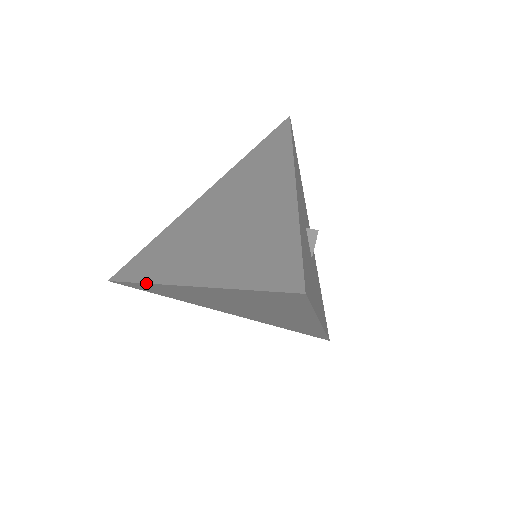
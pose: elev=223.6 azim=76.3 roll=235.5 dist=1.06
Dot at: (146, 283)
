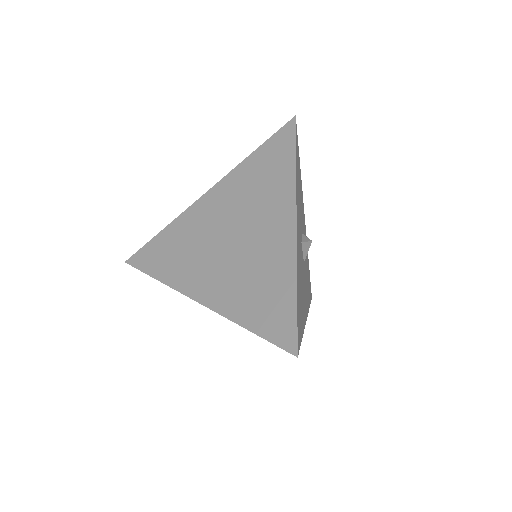
Dot at: occluded
